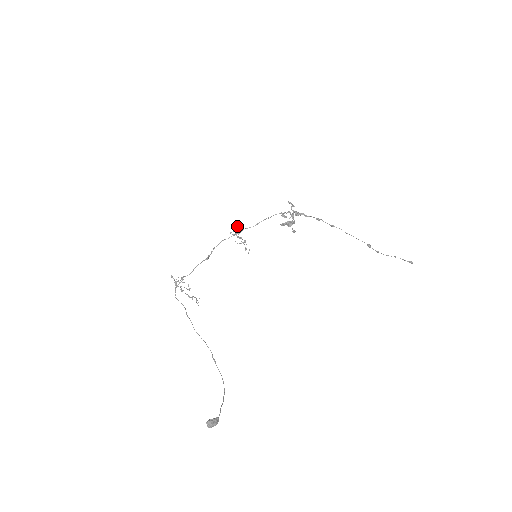
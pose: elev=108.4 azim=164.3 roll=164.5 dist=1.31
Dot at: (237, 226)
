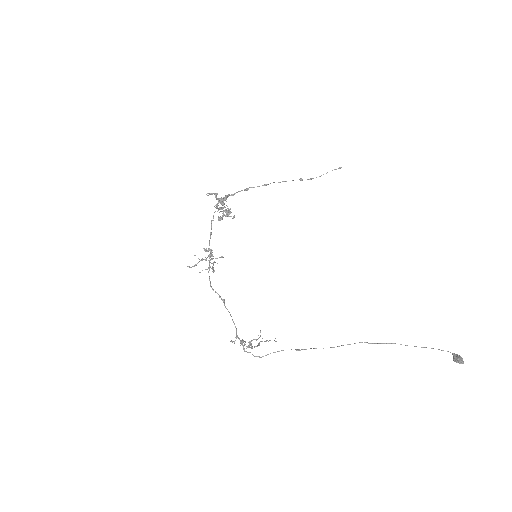
Dot at: (205, 249)
